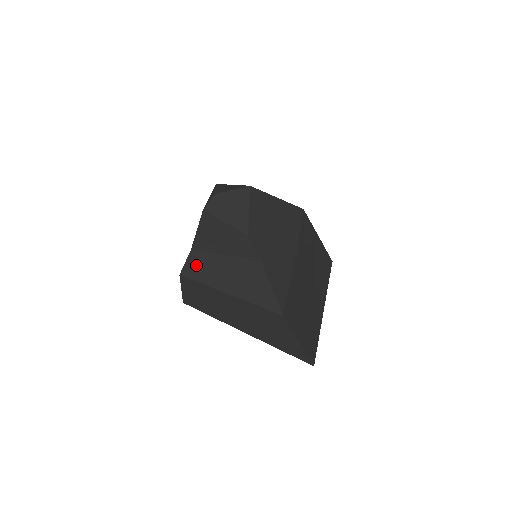
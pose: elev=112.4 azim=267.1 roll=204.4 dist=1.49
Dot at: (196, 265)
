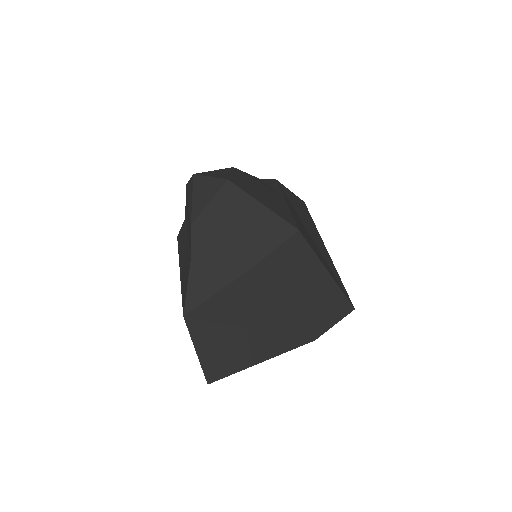
Dot at: (182, 234)
